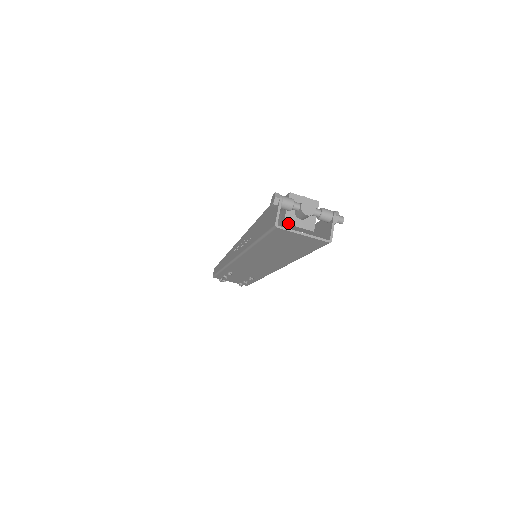
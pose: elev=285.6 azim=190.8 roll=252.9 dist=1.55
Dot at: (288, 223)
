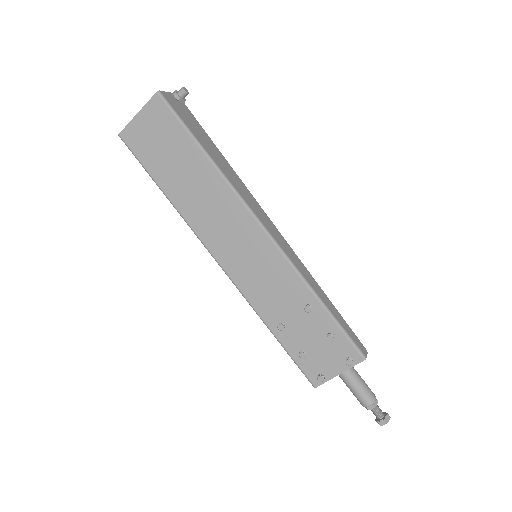
Dot at: occluded
